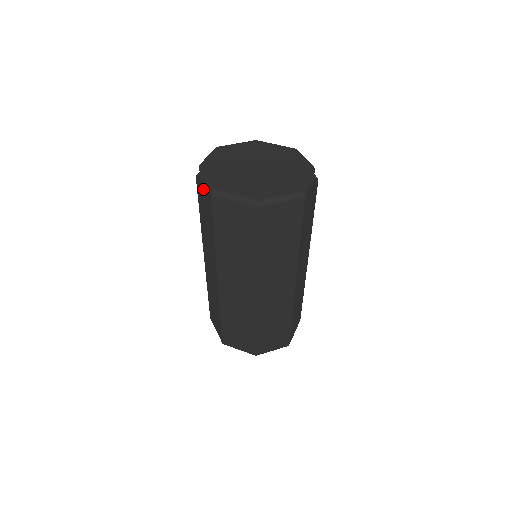
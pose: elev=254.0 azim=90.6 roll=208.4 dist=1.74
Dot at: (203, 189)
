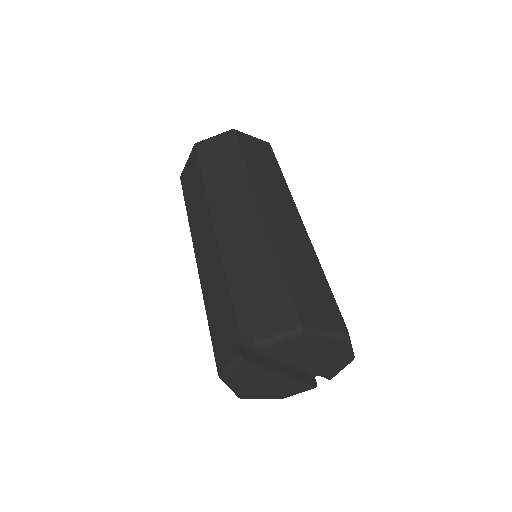
Dot at: (228, 352)
